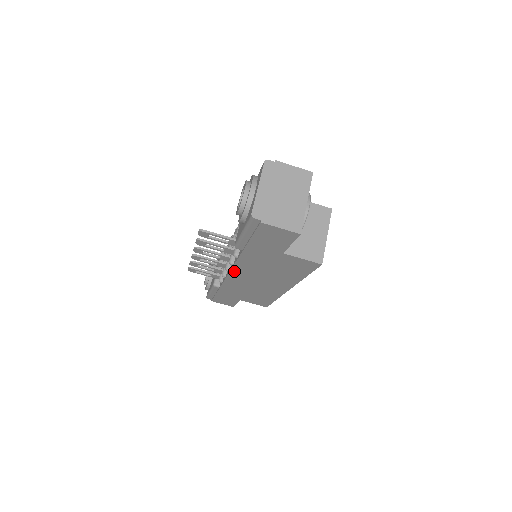
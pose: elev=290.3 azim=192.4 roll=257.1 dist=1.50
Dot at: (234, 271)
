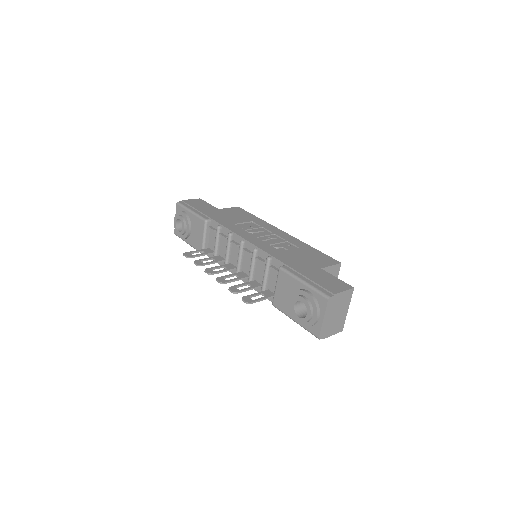
Dot at: (246, 281)
